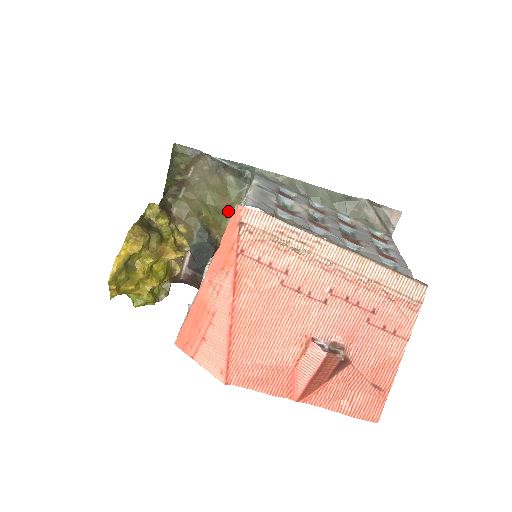
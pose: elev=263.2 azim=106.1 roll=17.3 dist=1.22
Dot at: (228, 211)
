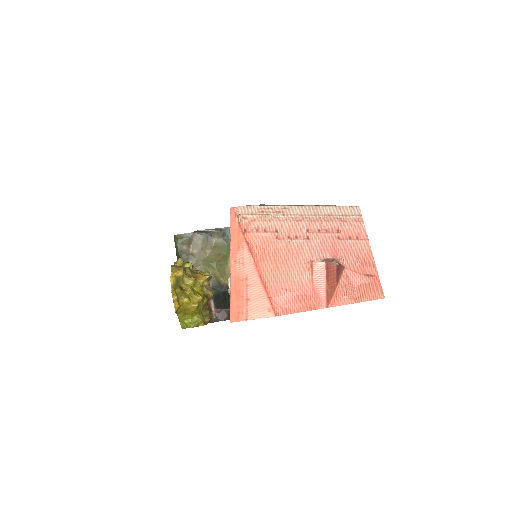
Dot at: (226, 260)
